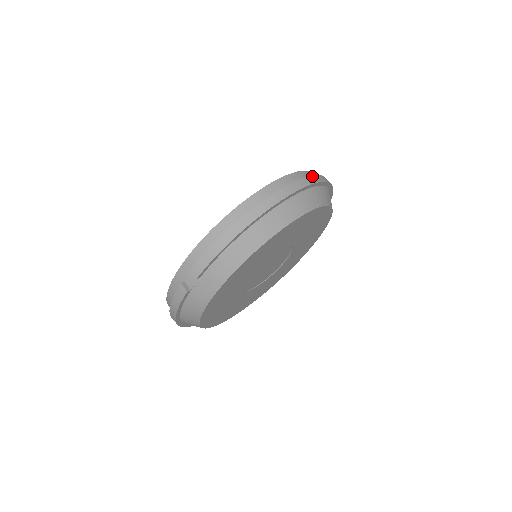
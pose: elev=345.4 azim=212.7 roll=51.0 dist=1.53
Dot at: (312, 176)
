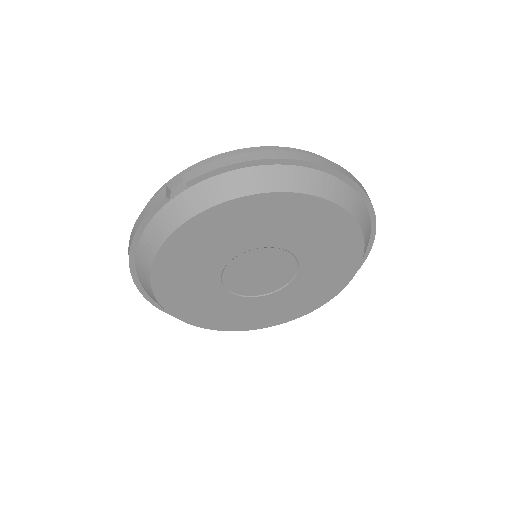
Dot at: occluded
